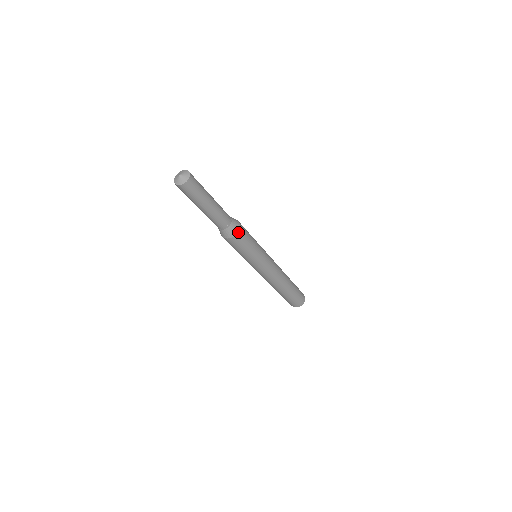
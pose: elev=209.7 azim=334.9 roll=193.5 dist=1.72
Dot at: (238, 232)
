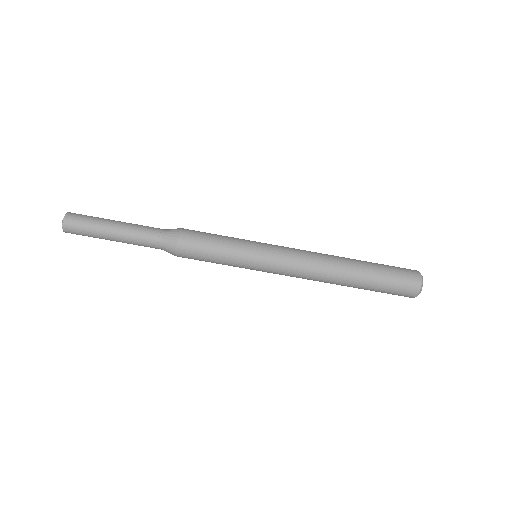
Dot at: (178, 240)
